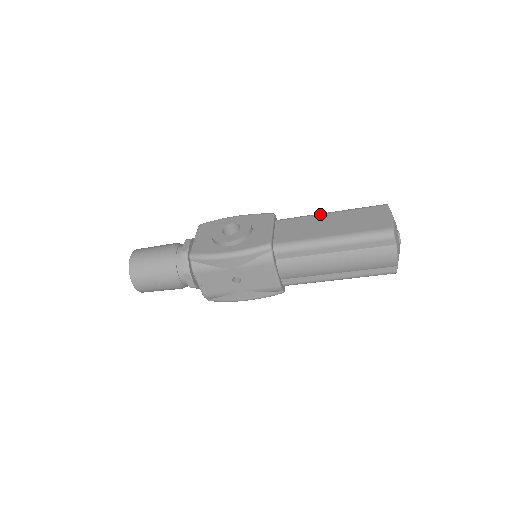
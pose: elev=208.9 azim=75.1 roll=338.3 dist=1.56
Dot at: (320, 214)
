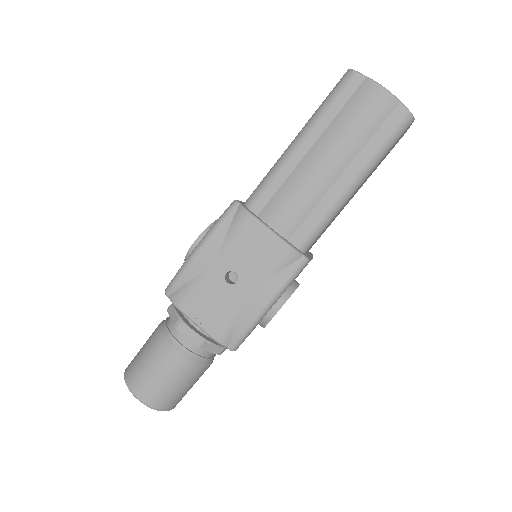
Dot at: occluded
